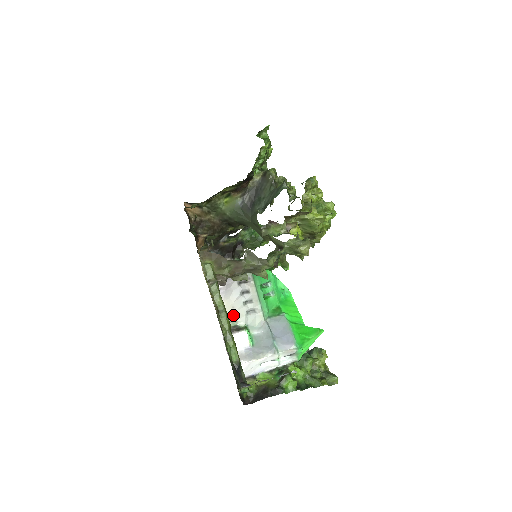
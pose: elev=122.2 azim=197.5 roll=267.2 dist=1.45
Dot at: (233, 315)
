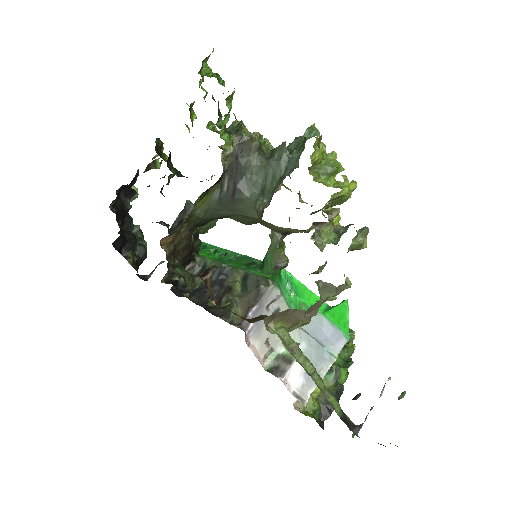
Dot at: (270, 347)
